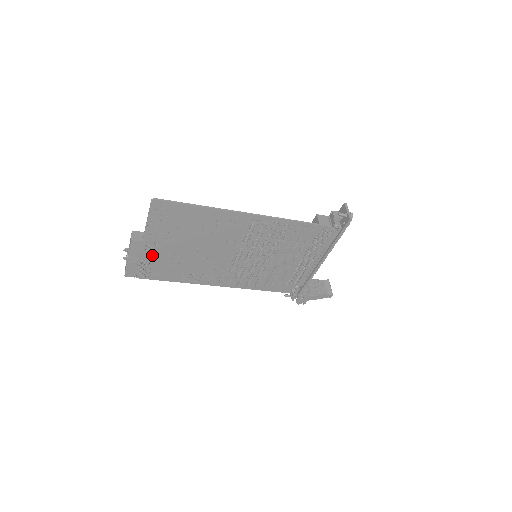
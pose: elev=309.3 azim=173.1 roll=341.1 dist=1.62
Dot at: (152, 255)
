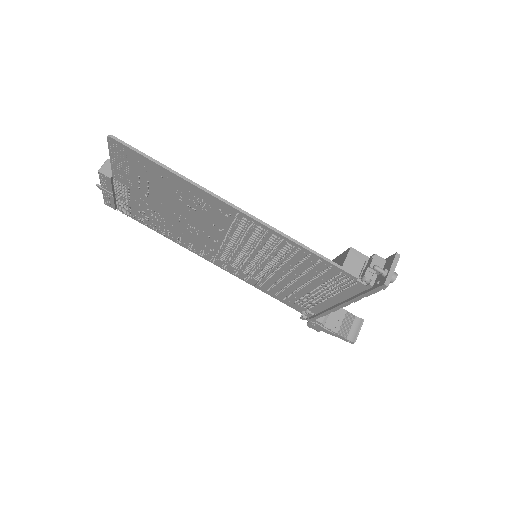
Dot at: (128, 197)
